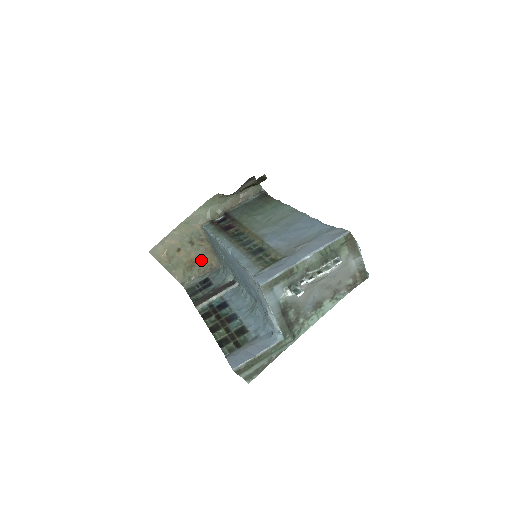
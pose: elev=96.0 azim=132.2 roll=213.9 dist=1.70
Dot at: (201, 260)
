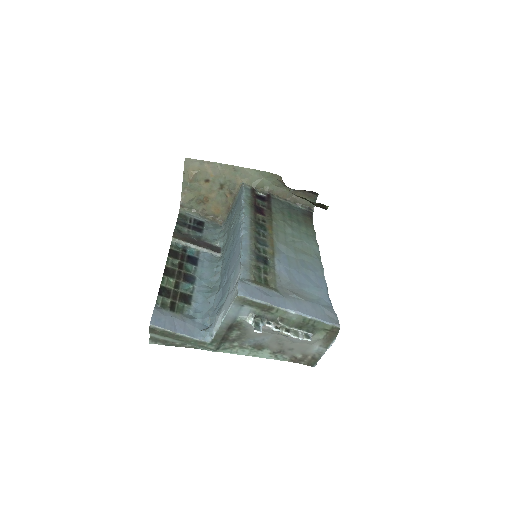
Dot at: (214, 205)
